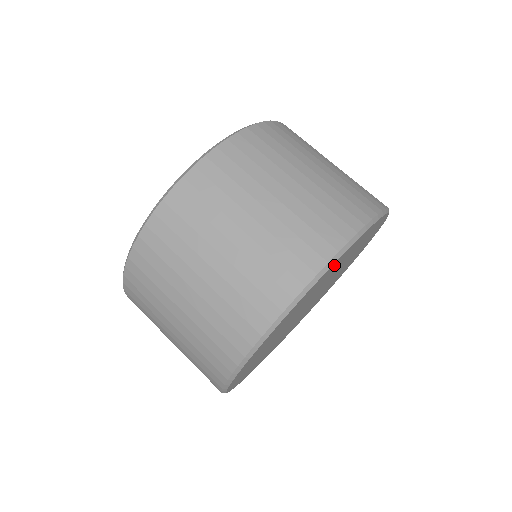
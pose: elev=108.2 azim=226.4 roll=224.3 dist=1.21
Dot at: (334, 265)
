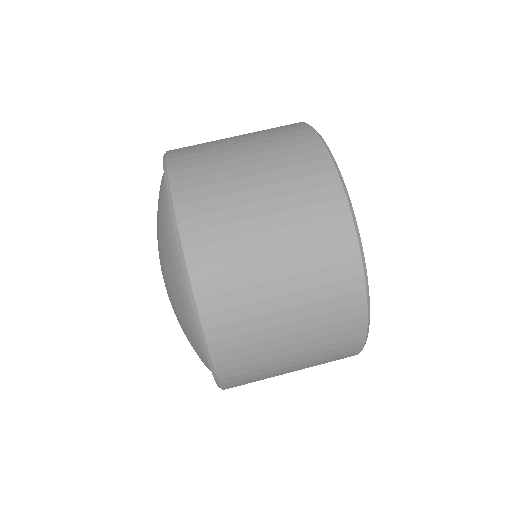
Dot at: occluded
